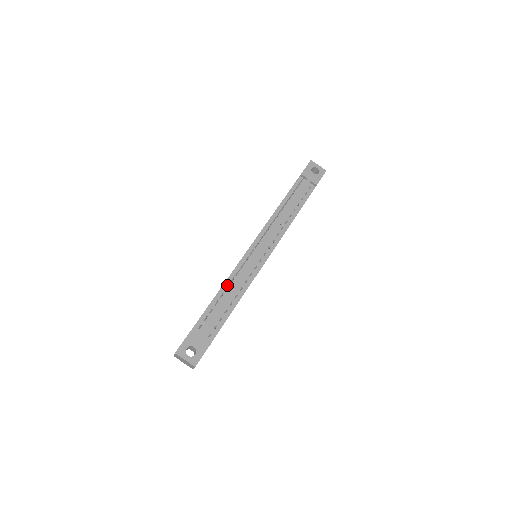
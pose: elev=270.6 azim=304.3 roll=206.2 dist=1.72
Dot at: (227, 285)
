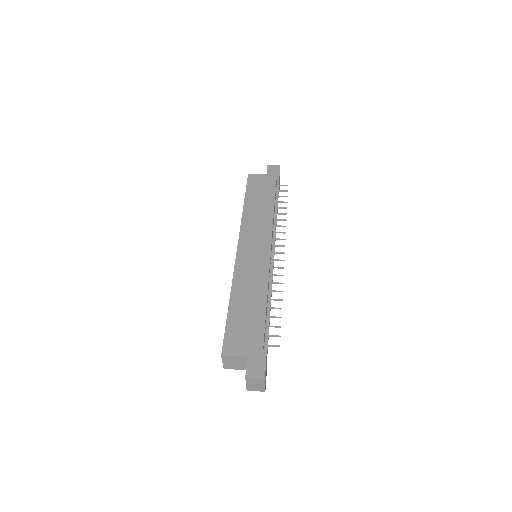
Dot at: occluded
